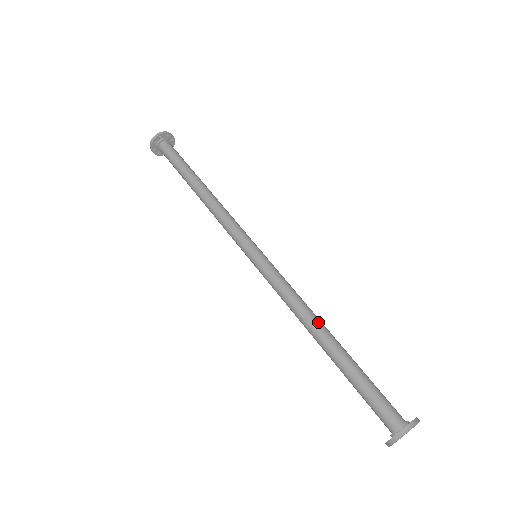
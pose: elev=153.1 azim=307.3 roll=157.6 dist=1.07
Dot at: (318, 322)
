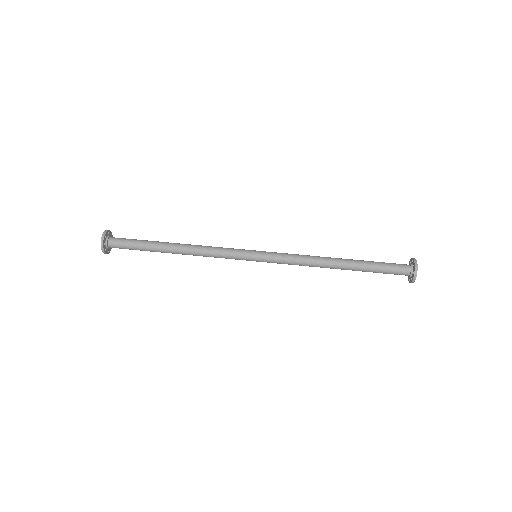
Dot at: (328, 257)
